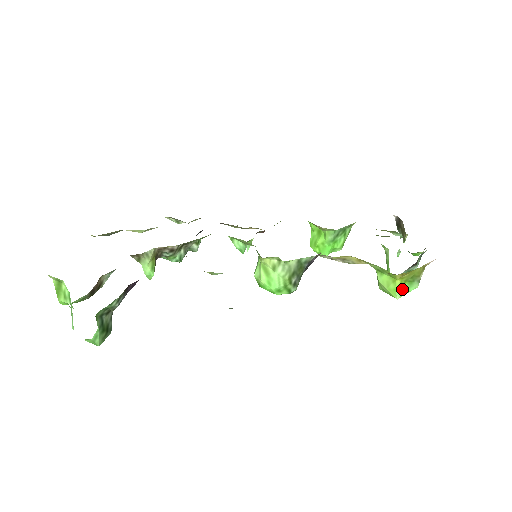
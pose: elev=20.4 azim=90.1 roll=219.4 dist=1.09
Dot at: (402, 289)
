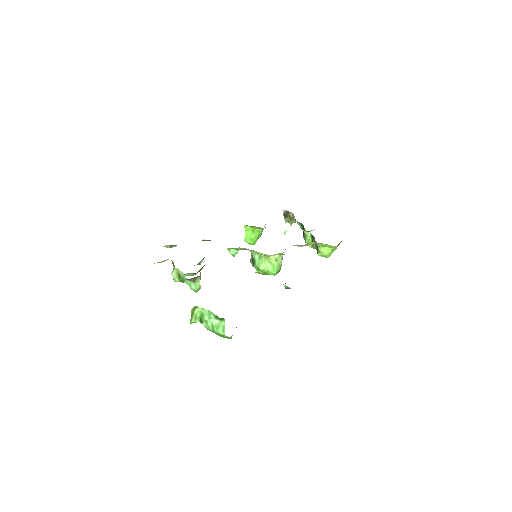
Dot at: (332, 252)
